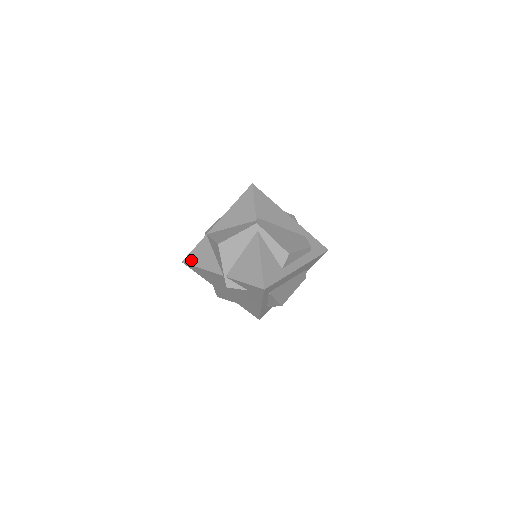
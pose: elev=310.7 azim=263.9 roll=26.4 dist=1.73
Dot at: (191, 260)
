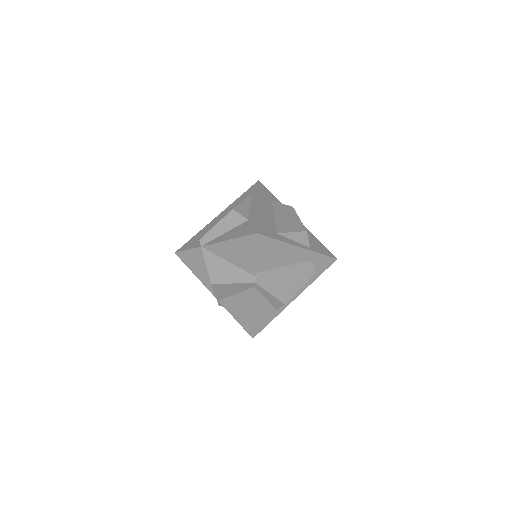
Dot at: (184, 259)
